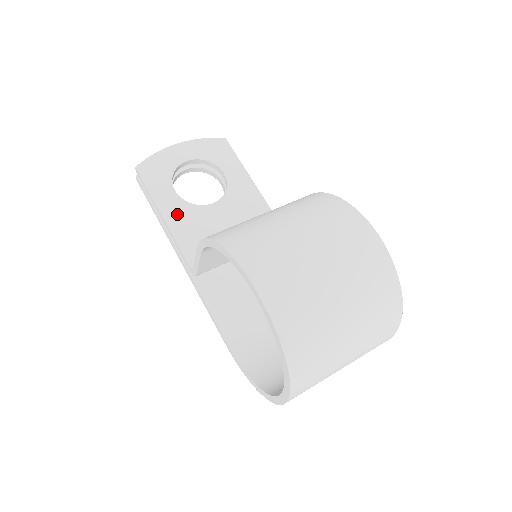
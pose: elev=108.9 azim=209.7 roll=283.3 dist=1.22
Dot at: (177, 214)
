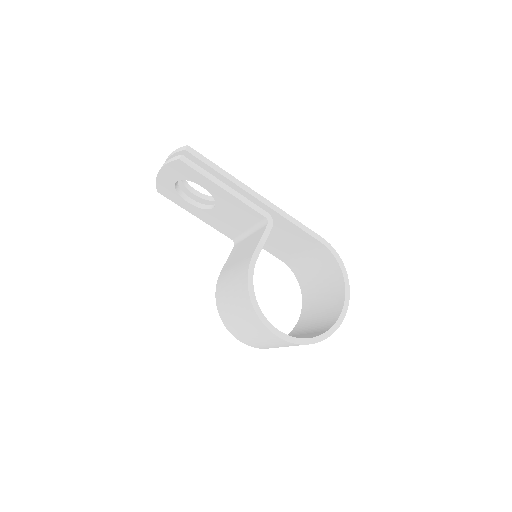
Dot at: (202, 216)
